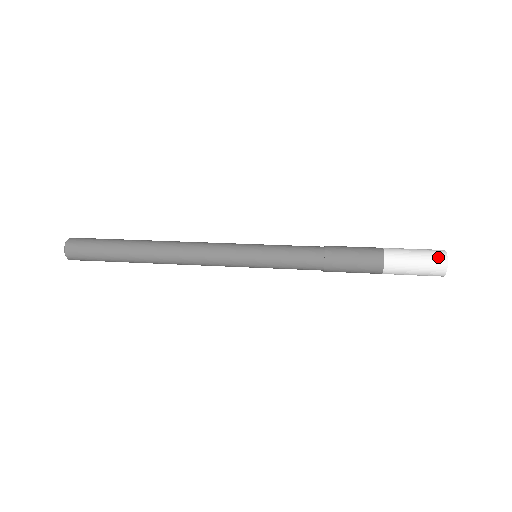
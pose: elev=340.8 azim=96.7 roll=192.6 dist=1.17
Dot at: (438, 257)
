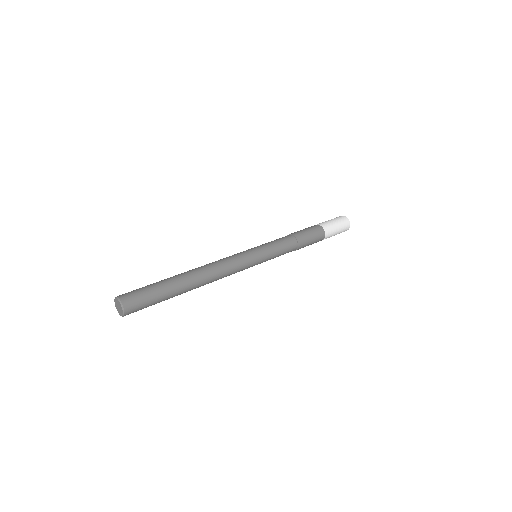
Dot at: (346, 222)
